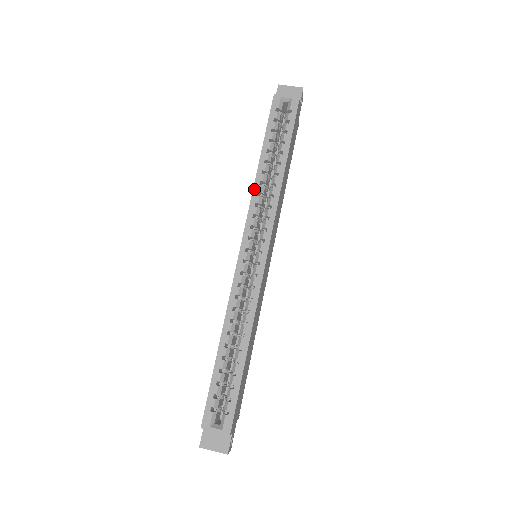
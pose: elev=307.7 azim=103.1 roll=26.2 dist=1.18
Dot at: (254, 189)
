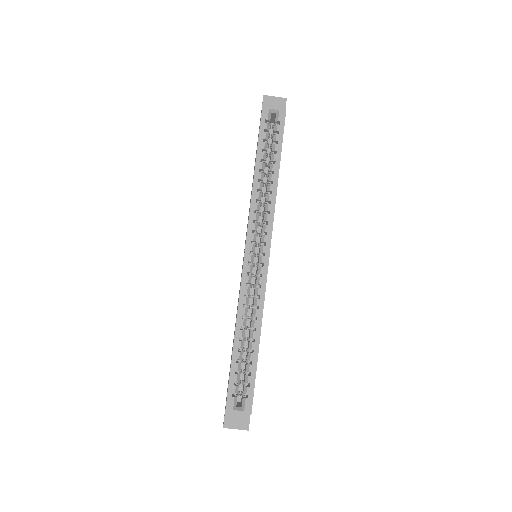
Dot at: (252, 197)
